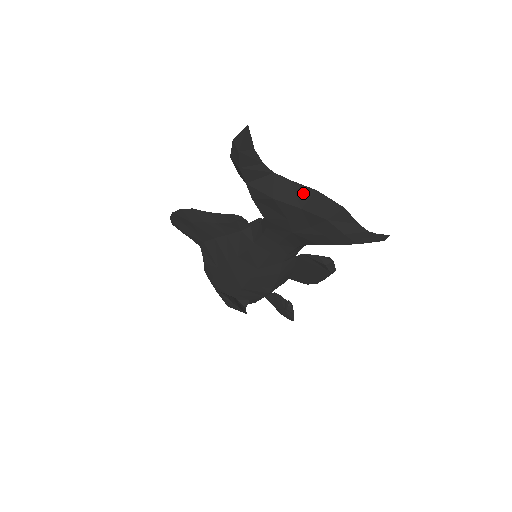
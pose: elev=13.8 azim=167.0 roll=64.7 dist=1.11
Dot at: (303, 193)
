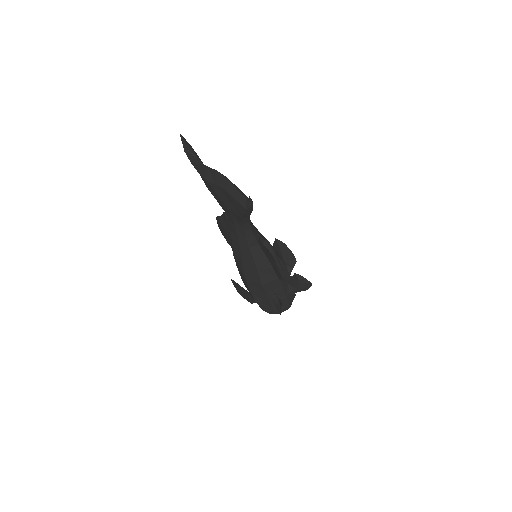
Dot at: (213, 174)
